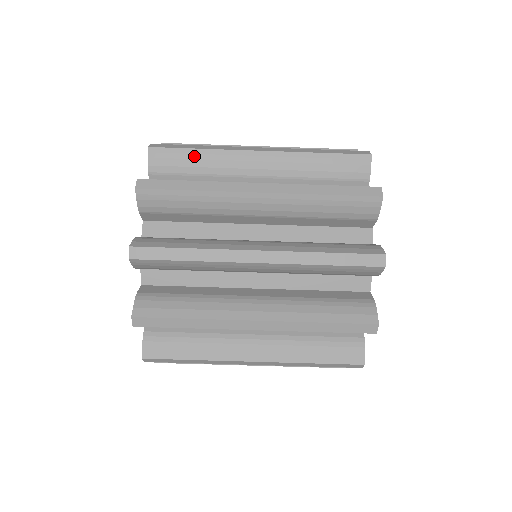
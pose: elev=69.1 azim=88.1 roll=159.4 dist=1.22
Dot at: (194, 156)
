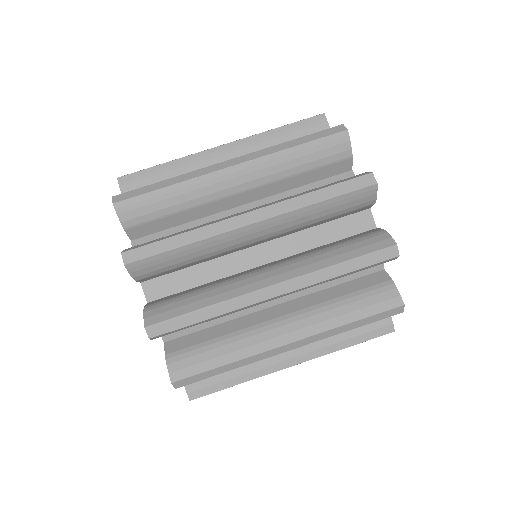
Dot at: (165, 196)
